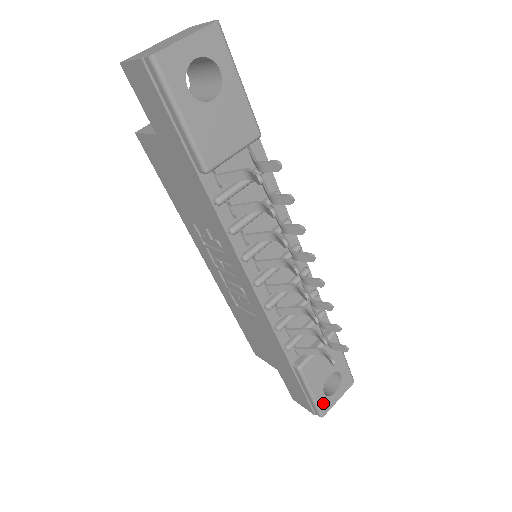
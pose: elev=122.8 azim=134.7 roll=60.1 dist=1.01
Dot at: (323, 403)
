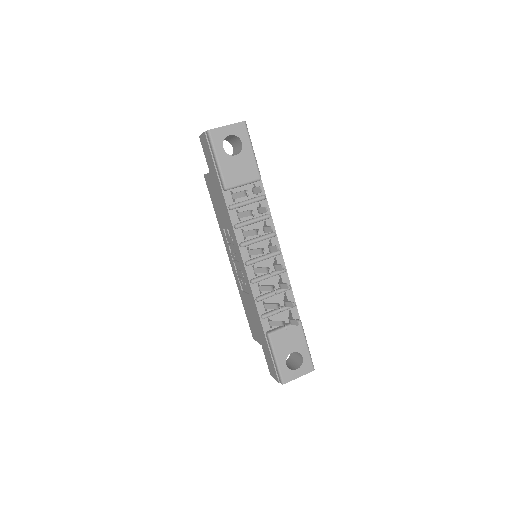
Dot at: (285, 372)
